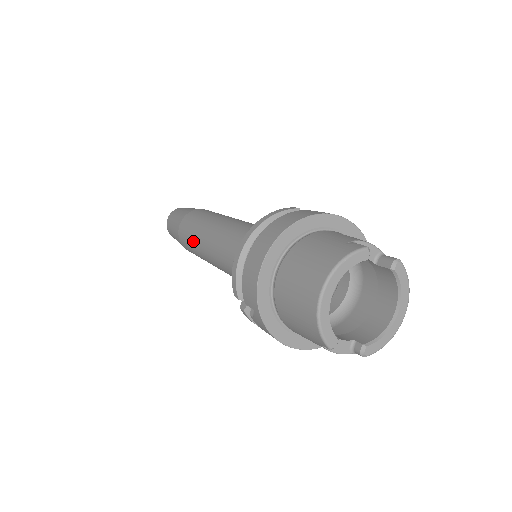
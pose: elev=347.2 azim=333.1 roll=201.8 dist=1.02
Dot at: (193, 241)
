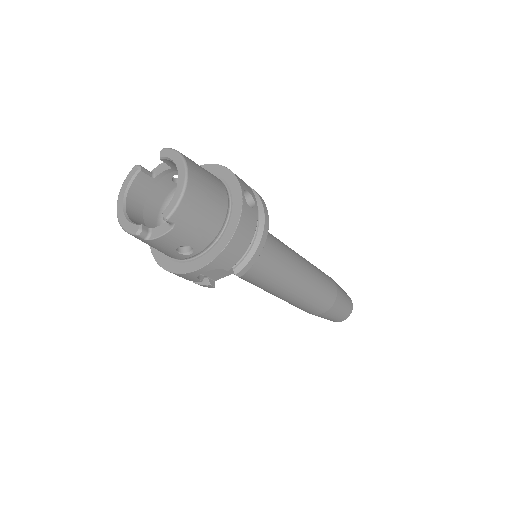
Dot at: occluded
